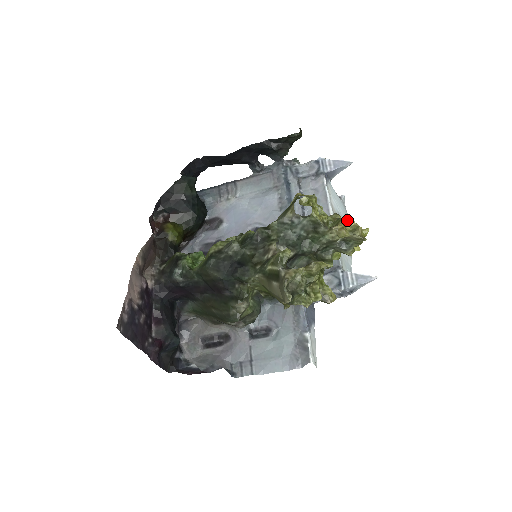
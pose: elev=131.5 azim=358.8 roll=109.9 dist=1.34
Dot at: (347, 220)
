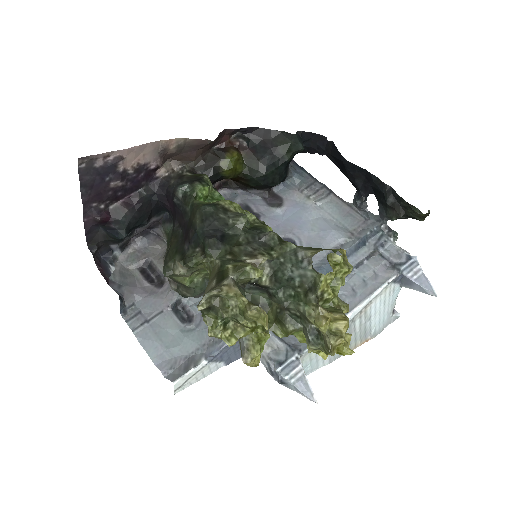
Dot at: (342, 319)
